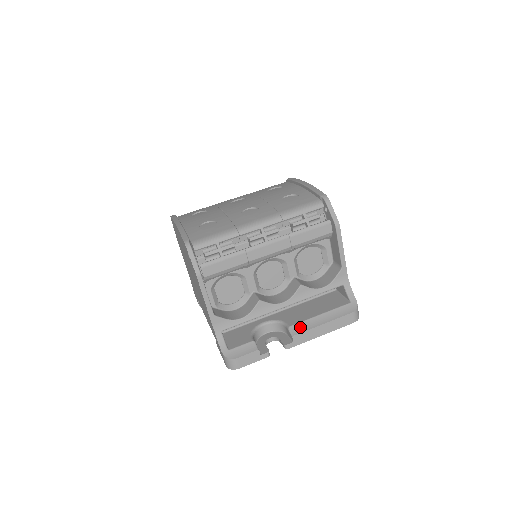
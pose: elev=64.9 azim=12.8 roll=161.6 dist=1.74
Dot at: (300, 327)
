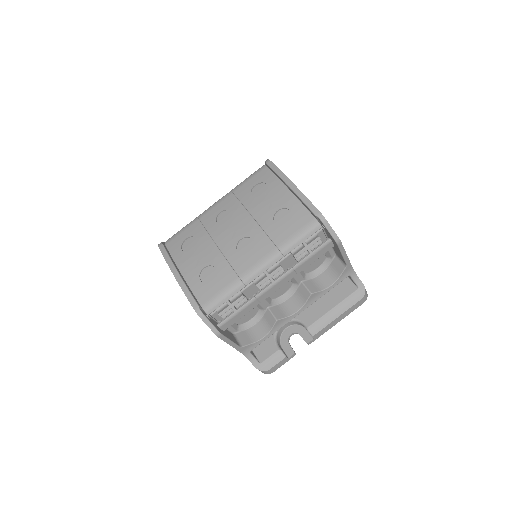
Dot at: (317, 326)
